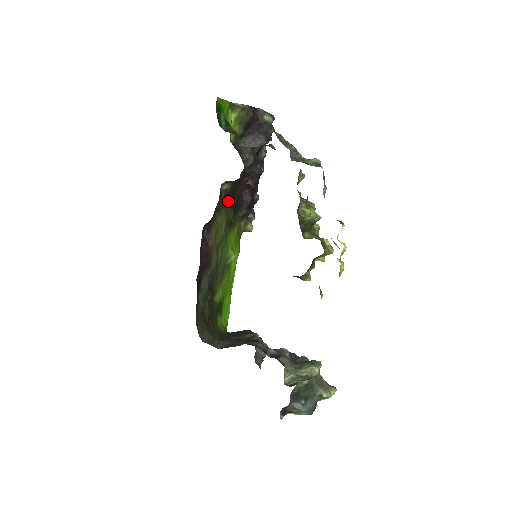
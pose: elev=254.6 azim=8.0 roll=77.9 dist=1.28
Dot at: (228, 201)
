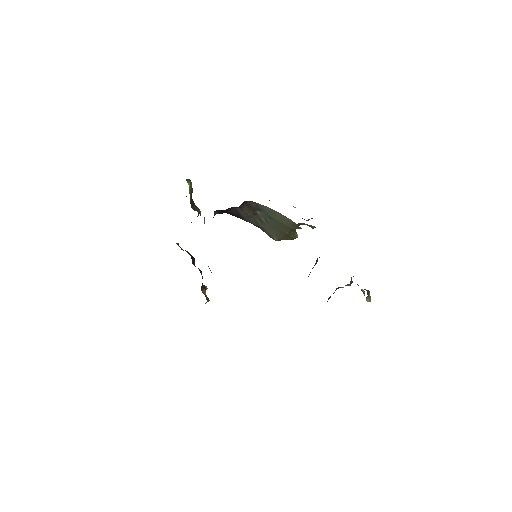
Dot at: occluded
